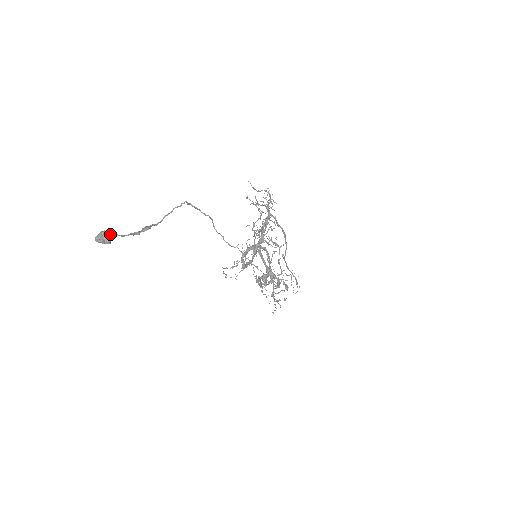
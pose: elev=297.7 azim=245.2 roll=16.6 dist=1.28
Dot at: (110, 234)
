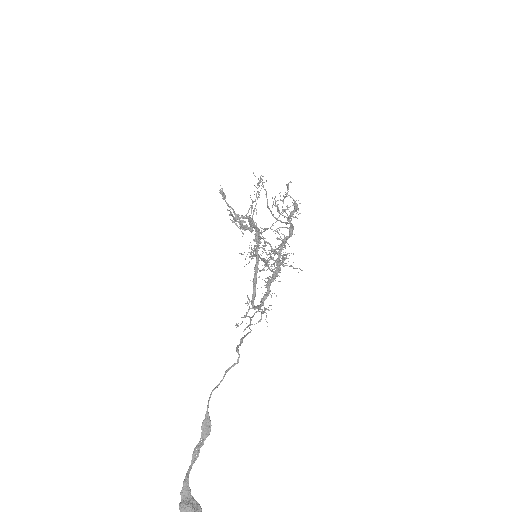
Dot at: (200, 511)
